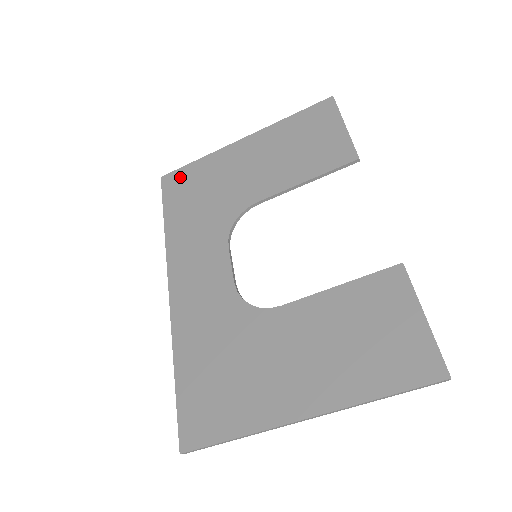
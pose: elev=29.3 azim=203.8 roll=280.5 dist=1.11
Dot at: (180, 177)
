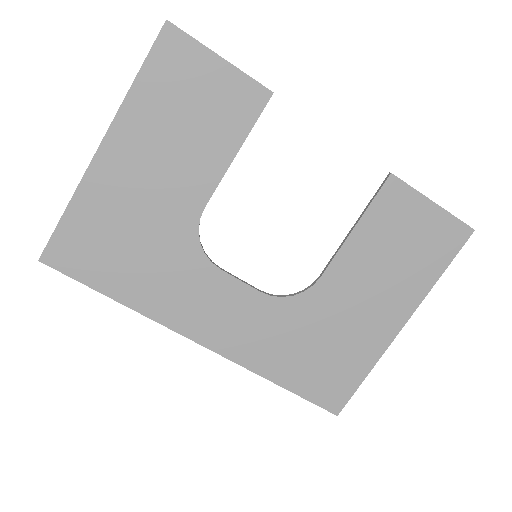
Dot at: (68, 244)
